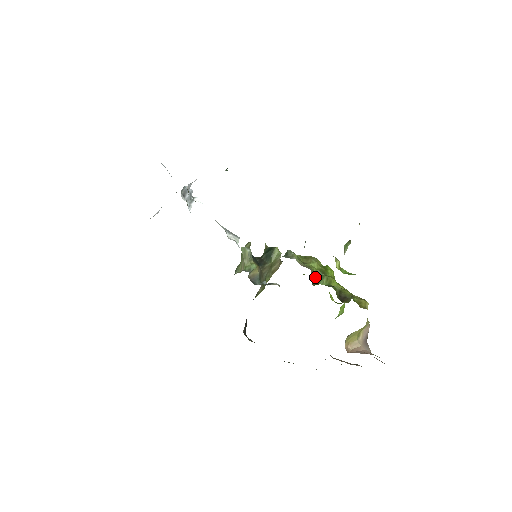
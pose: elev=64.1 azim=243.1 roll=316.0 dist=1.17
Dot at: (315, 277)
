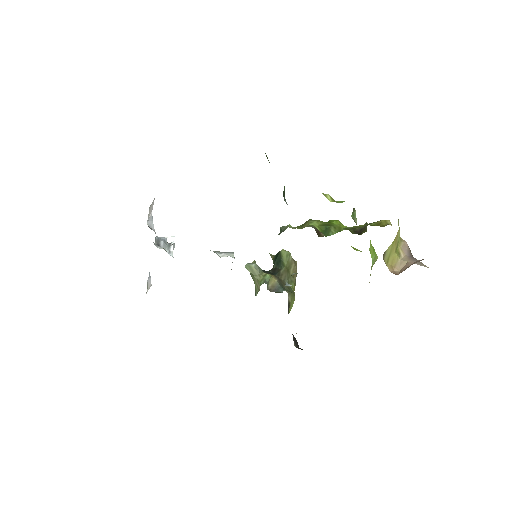
Dot at: occluded
